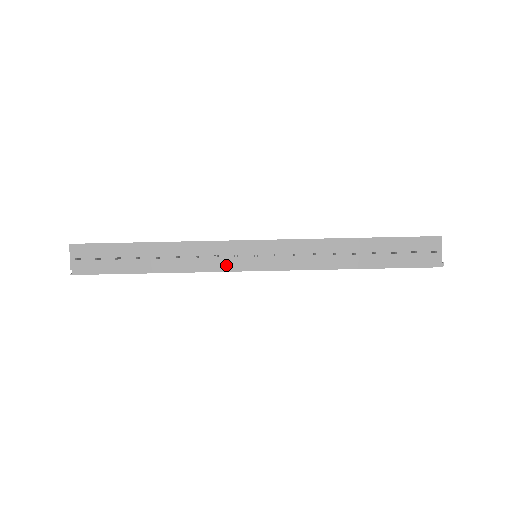
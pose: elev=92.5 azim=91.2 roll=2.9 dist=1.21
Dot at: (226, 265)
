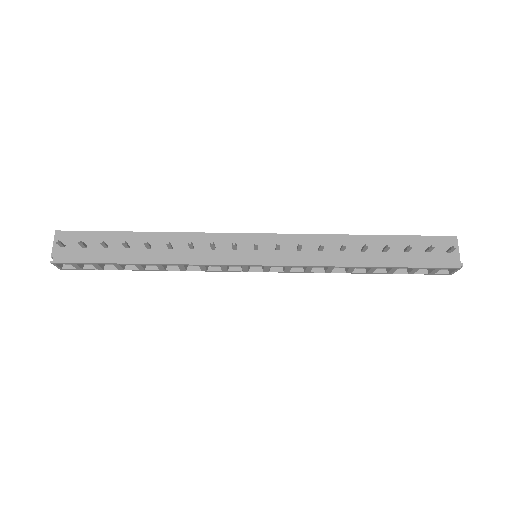
Dot at: (223, 258)
